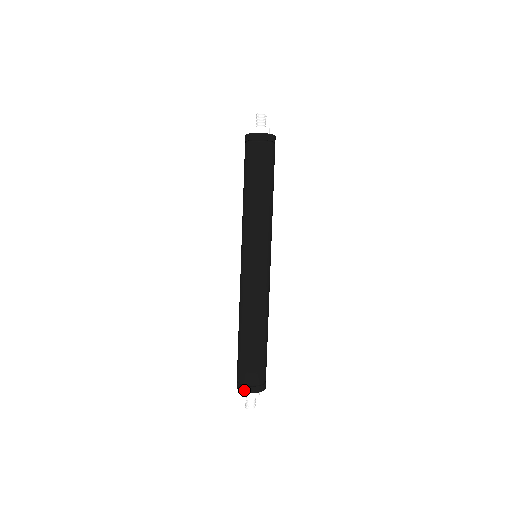
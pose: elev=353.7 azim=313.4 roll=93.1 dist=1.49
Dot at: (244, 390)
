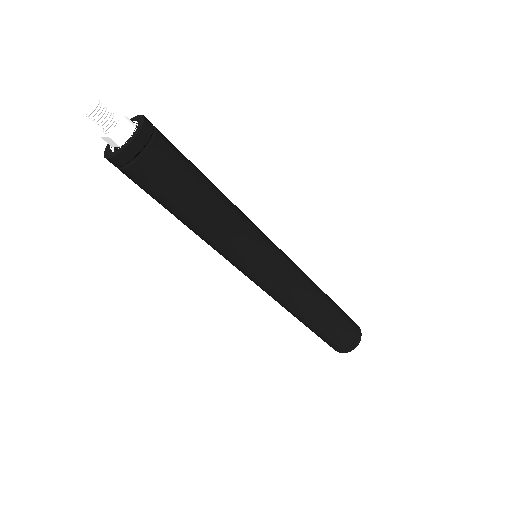
Dot at: (340, 352)
